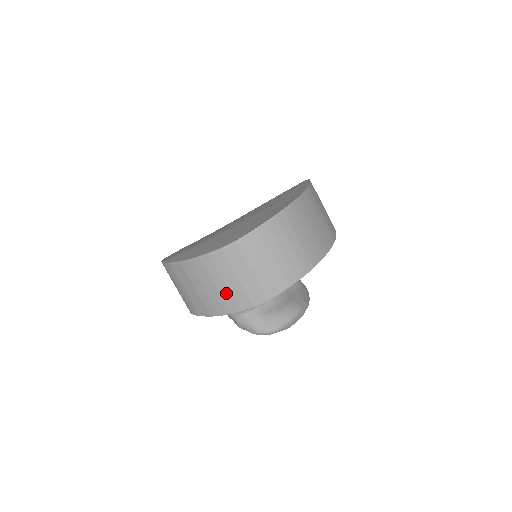
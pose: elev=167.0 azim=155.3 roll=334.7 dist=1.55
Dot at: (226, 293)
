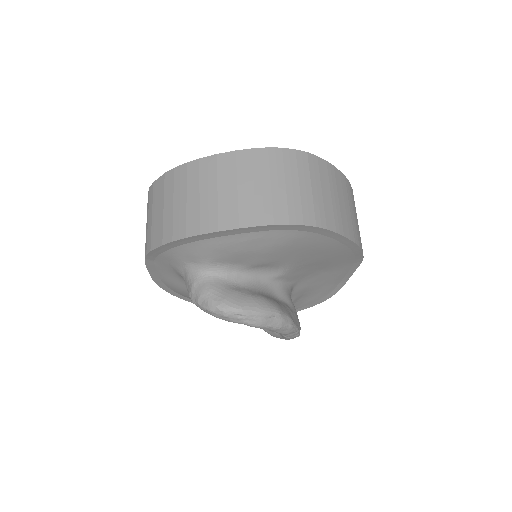
Dot at: (195, 209)
